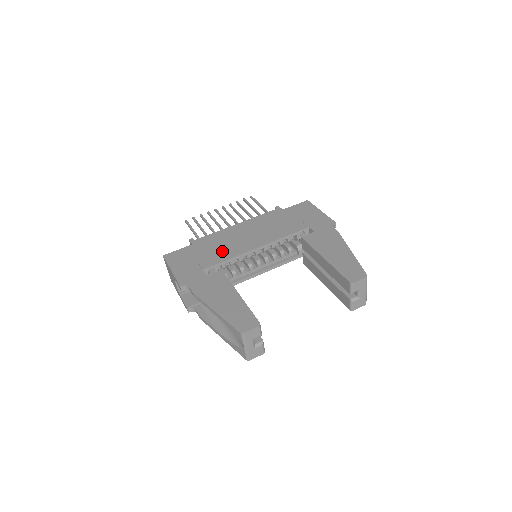
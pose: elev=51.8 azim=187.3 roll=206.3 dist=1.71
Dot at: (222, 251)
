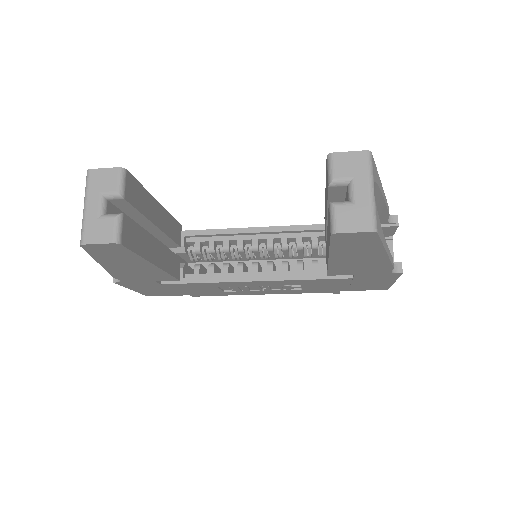
Dot at: occluded
